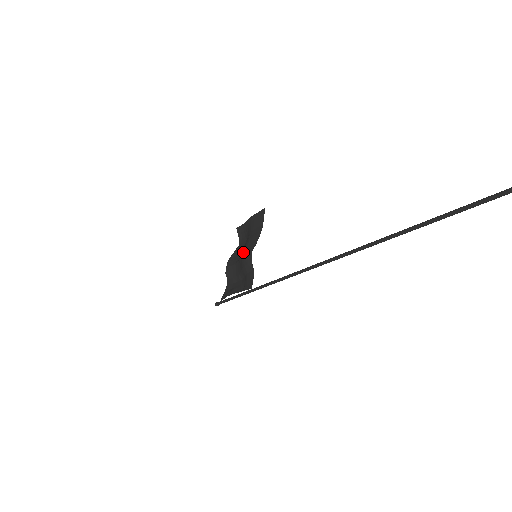
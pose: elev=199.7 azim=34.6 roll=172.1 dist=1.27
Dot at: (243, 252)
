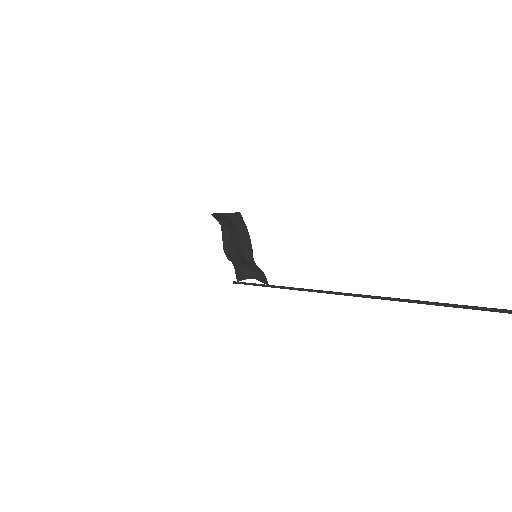
Dot at: (239, 250)
